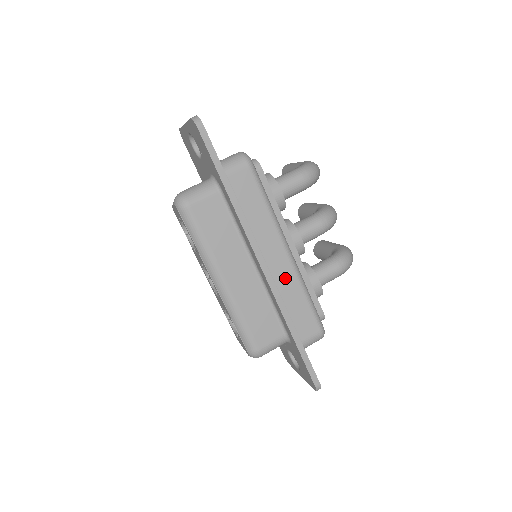
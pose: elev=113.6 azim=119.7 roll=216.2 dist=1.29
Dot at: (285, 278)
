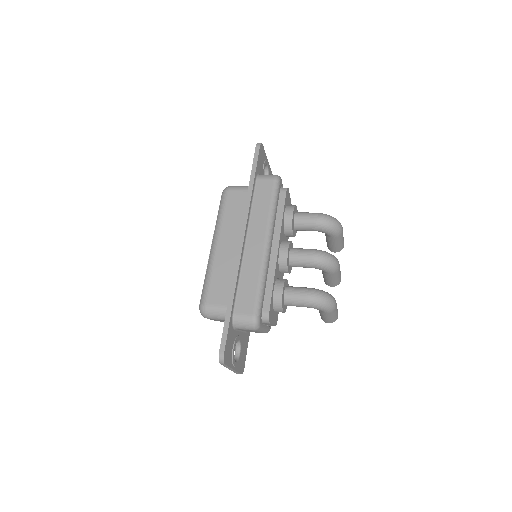
Dot at: (253, 259)
